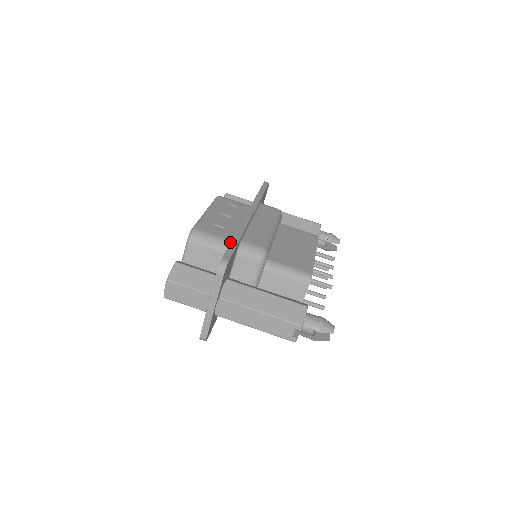
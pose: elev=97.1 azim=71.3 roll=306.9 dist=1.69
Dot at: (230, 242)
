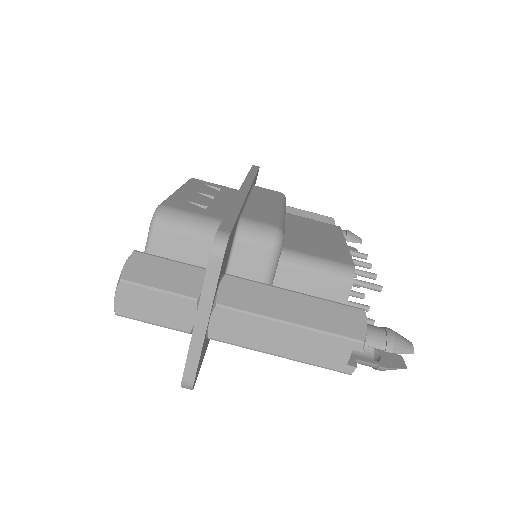
Dot at: occluded
